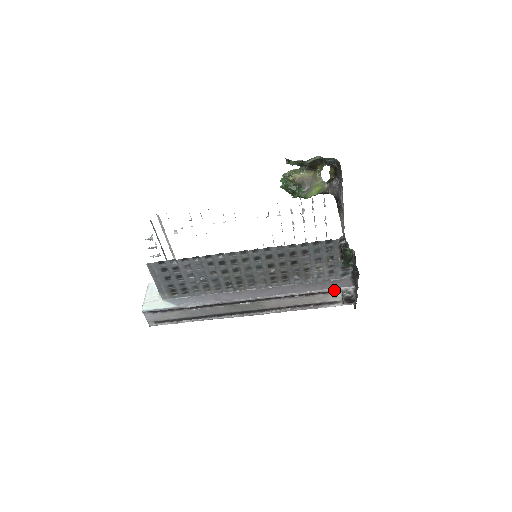
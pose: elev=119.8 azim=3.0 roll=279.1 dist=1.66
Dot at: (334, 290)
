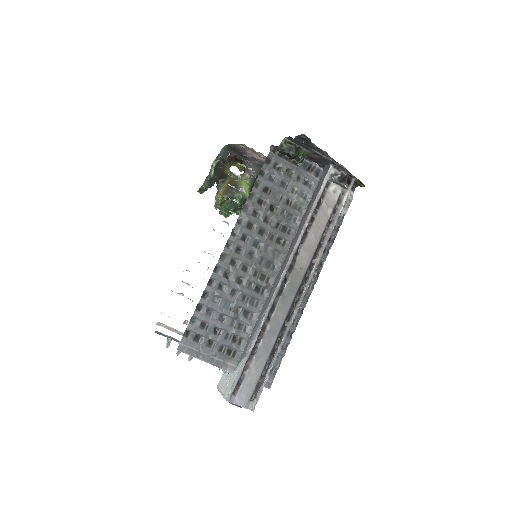
Dot at: (324, 186)
